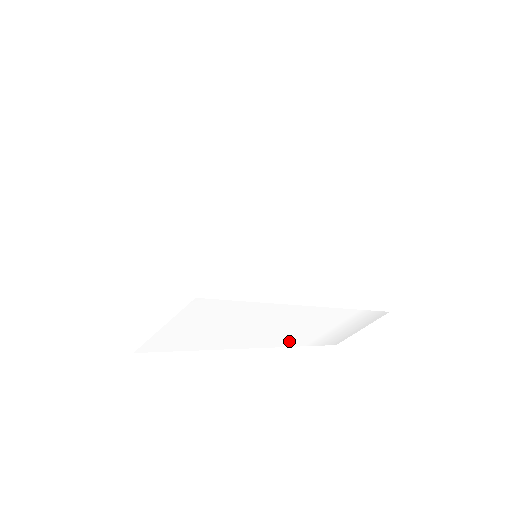
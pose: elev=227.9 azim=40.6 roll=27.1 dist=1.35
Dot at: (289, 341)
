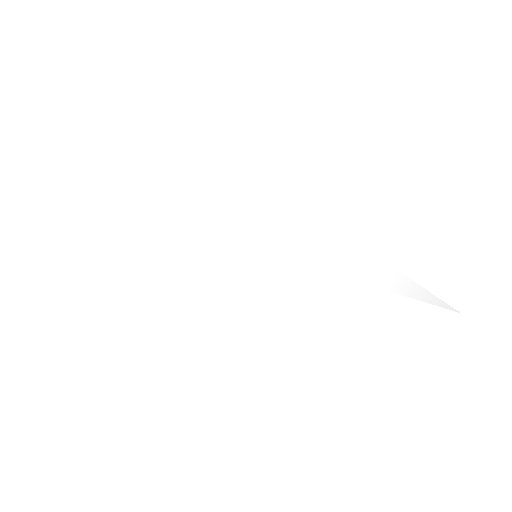
Dot at: (305, 325)
